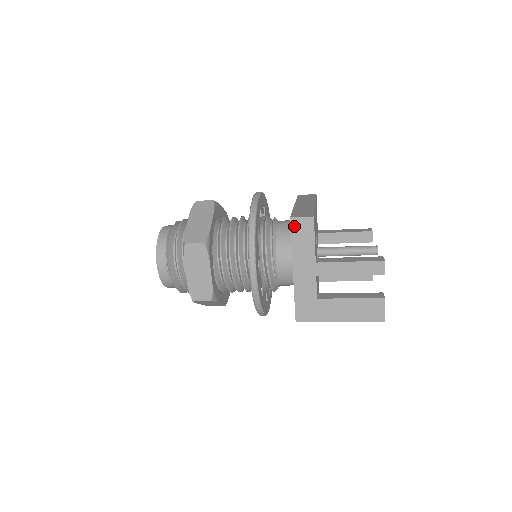
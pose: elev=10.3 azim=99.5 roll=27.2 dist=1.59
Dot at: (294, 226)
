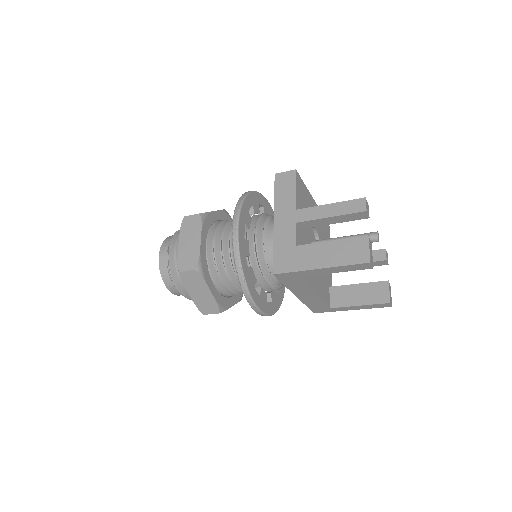
Dot at: (278, 180)
